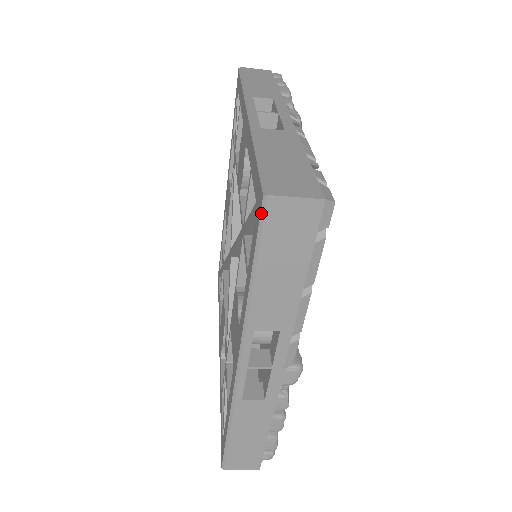
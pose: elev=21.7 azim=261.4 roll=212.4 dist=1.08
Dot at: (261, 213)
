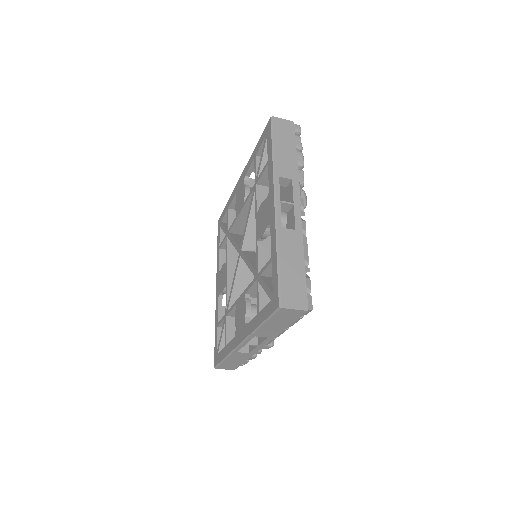
Dot at: (276, 311)
